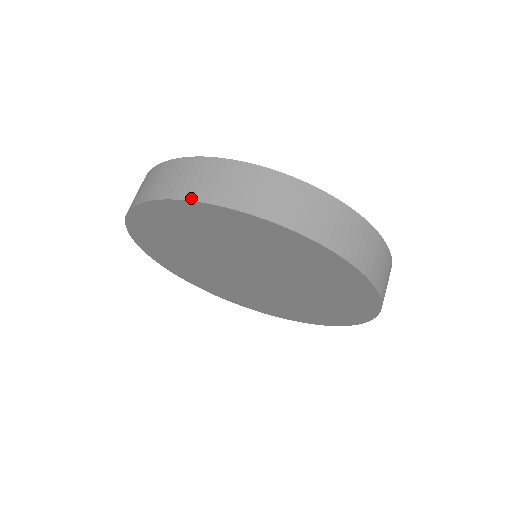
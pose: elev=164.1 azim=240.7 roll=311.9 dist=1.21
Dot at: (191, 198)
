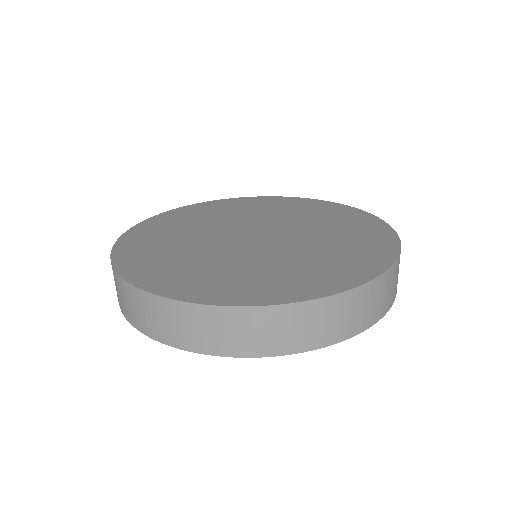
Dot at: (209, 353)
